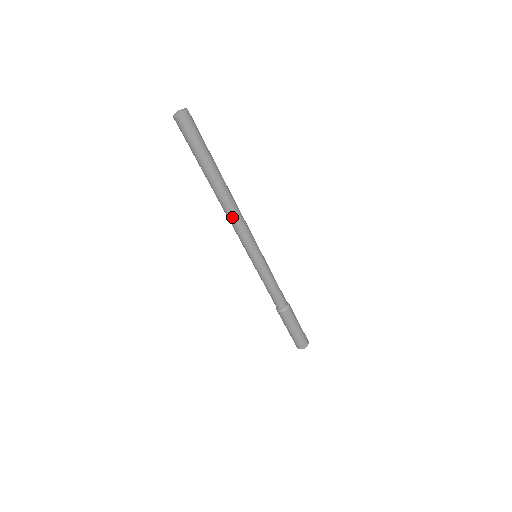
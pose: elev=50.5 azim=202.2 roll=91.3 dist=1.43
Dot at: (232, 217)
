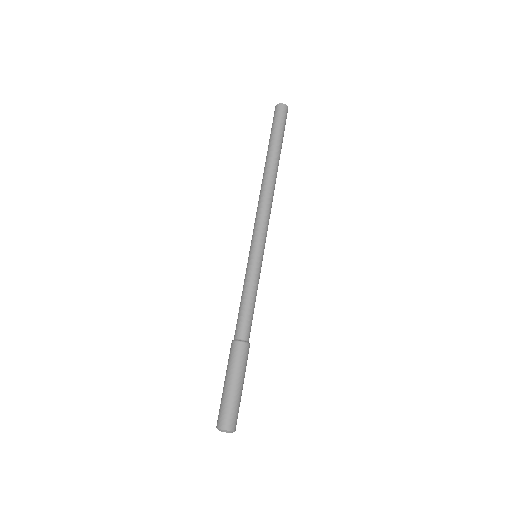
Dot at: (263, 197)
